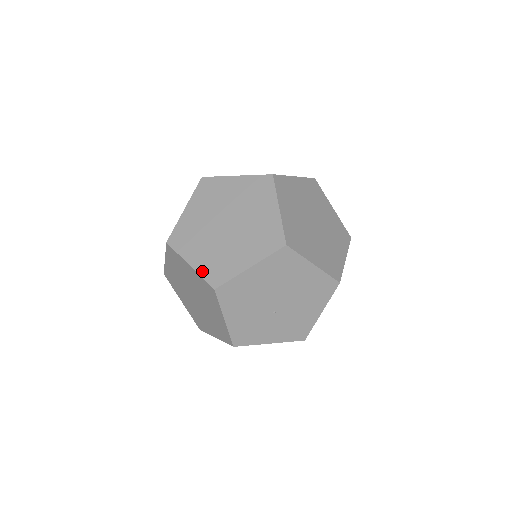
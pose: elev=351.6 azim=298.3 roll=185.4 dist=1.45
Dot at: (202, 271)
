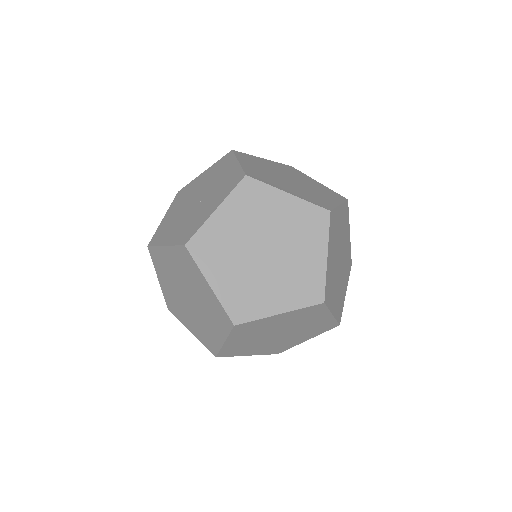
Dot at: (263, 354)
